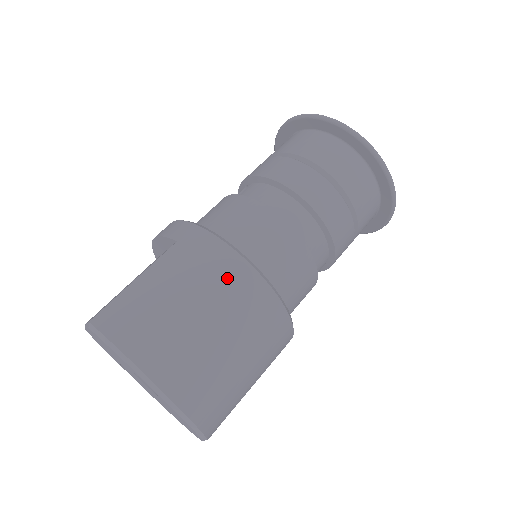
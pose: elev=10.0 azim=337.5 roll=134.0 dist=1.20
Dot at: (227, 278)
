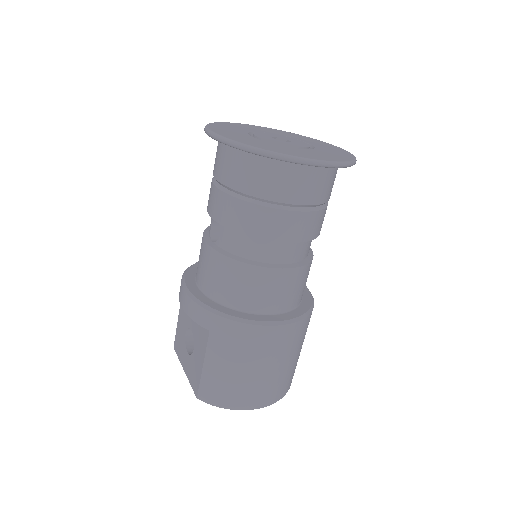
Dot at: (261, 343)
